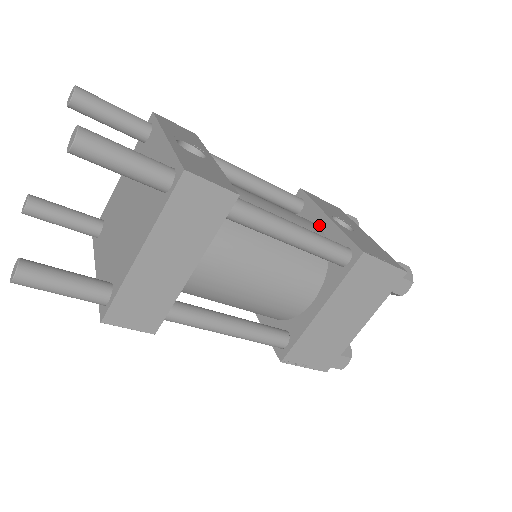
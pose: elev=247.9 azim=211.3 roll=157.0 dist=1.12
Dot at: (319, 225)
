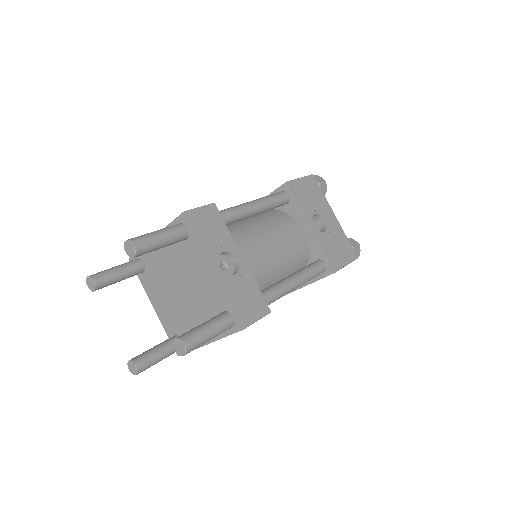
Dot at: (302, 229)
